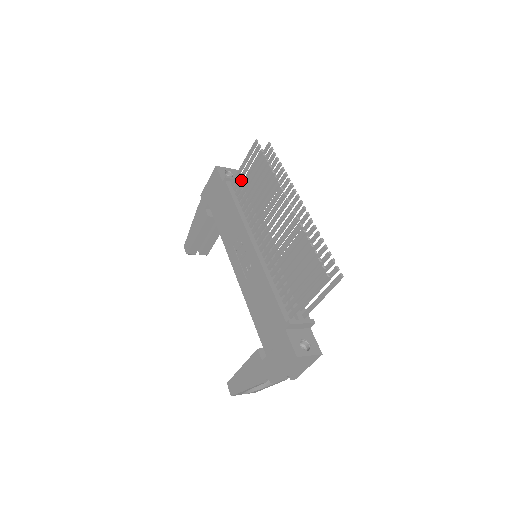
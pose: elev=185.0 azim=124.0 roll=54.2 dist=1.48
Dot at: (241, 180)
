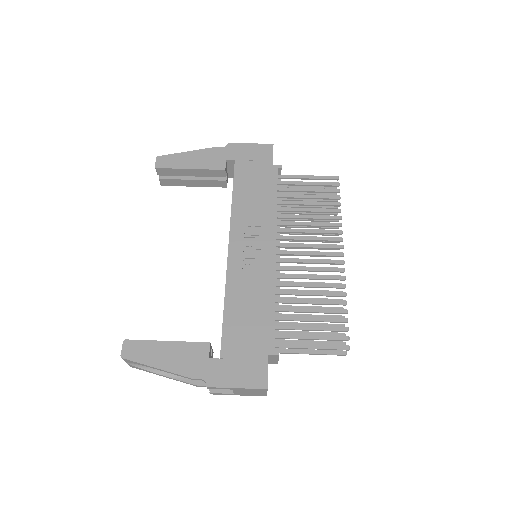
Dot at: (293, 185)
